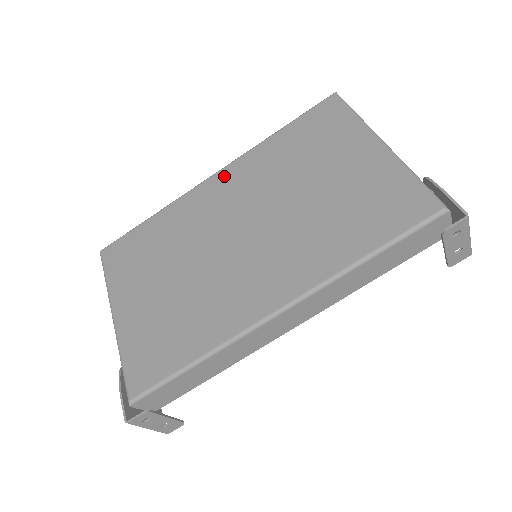
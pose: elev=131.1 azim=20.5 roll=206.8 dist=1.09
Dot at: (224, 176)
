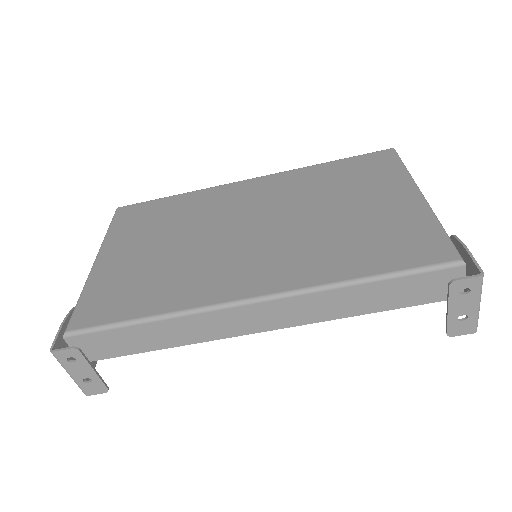
Dot at: (260, 182)
